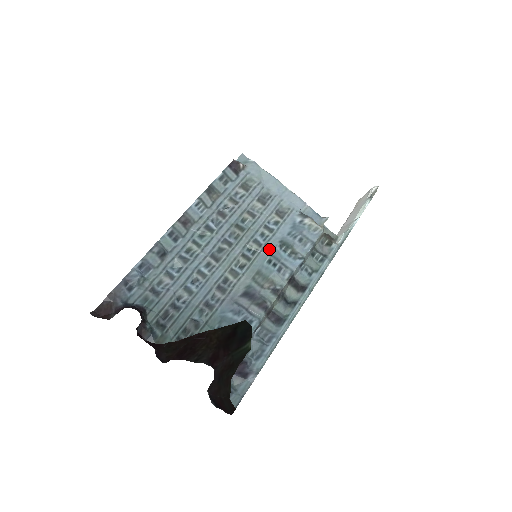
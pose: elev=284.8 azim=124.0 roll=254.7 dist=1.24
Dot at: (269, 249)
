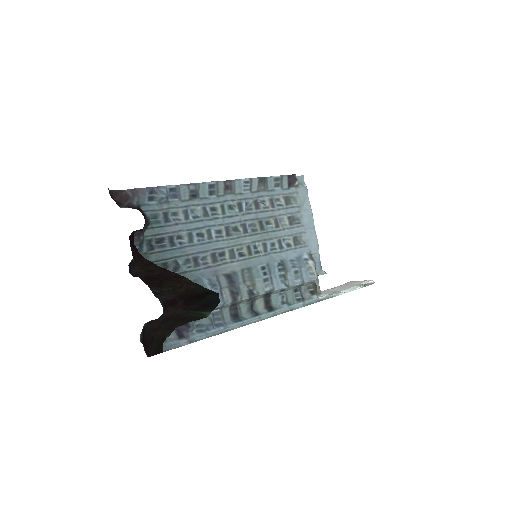
Dot at: (270, 259)
